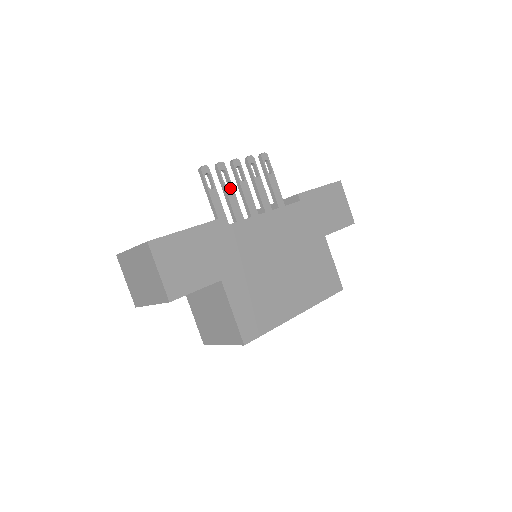
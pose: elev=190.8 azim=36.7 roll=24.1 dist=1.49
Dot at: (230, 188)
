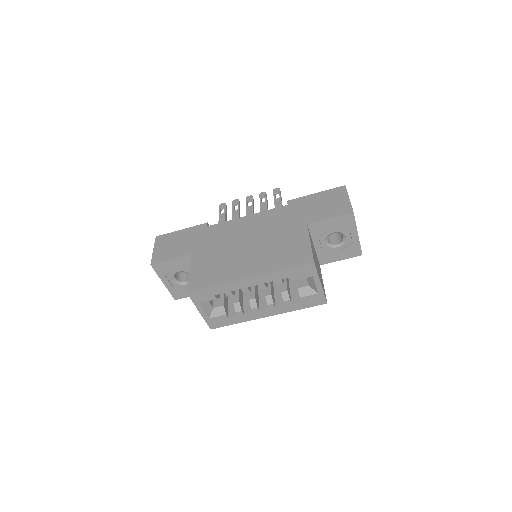
Dot at: (237, 211)
